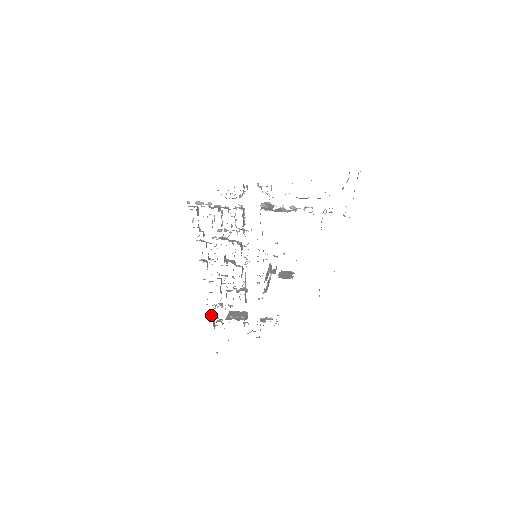
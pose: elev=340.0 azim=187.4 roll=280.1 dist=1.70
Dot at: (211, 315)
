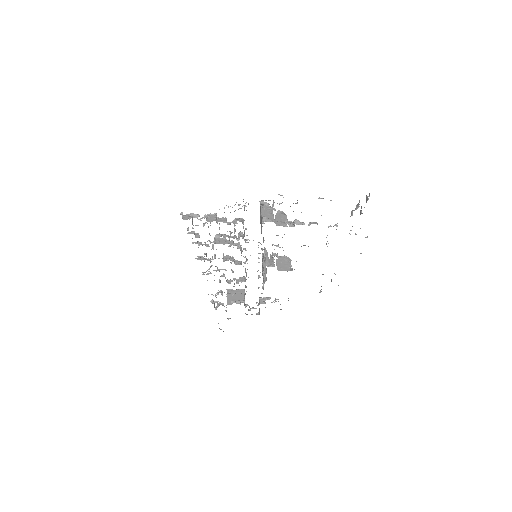
Dot at: (212, 301)
